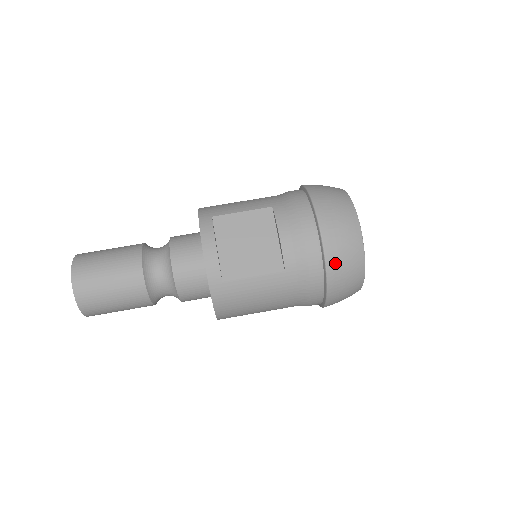
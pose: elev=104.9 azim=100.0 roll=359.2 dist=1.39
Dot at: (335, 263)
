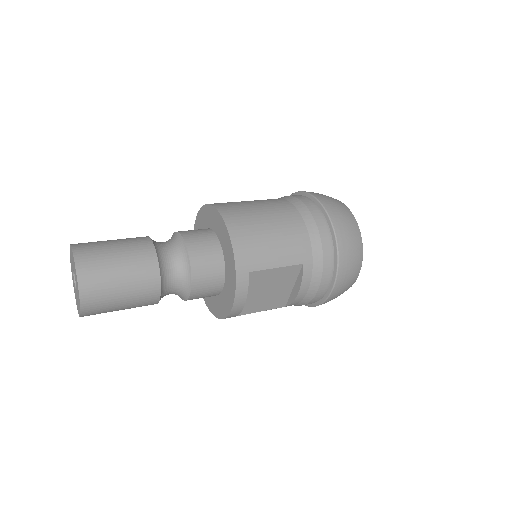
Dot at: occluded
